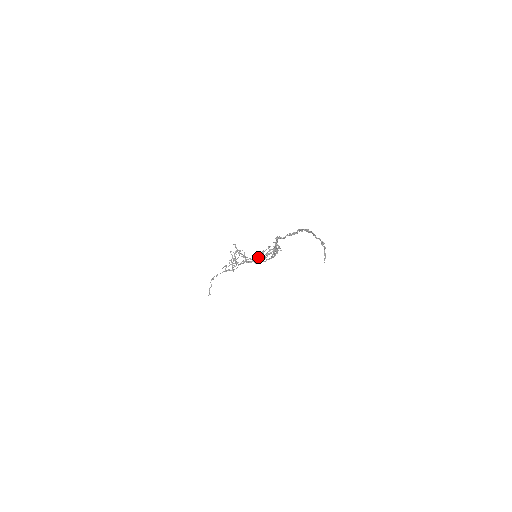
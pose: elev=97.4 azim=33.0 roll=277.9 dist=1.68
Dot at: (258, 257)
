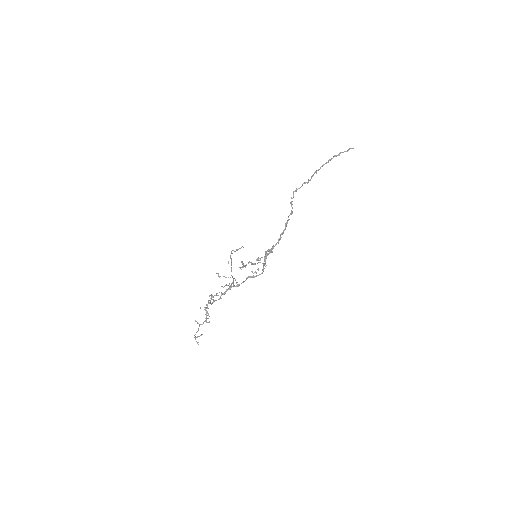
Dot at: occluded
